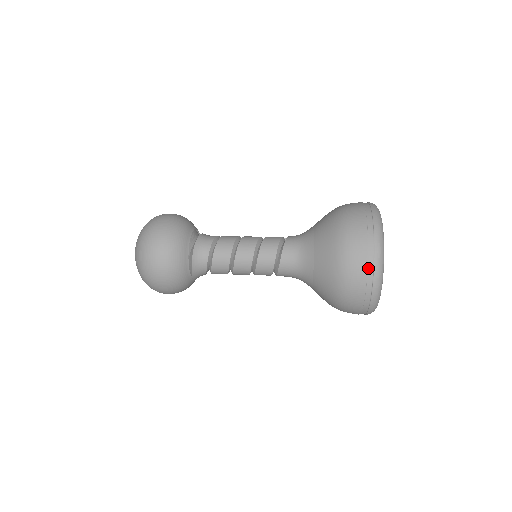
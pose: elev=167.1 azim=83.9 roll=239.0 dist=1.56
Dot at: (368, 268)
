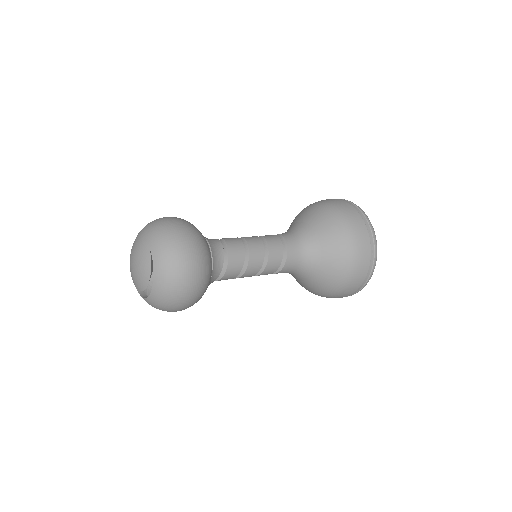
Dot at: (364, 222)
